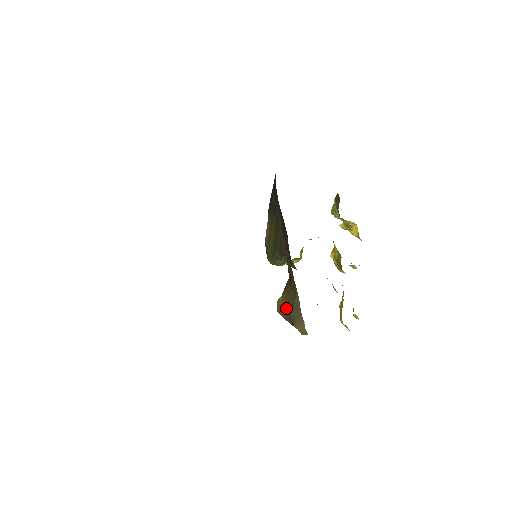
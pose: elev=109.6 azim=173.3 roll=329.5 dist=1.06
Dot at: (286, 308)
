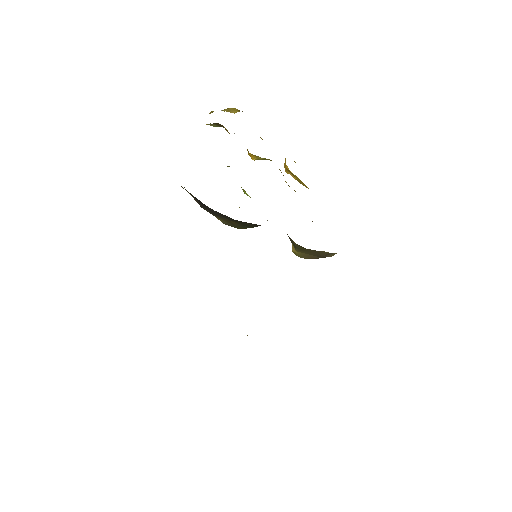
Dot at: (311, 255)
